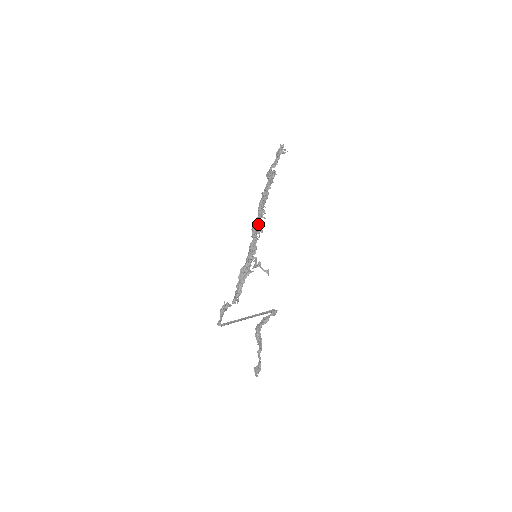
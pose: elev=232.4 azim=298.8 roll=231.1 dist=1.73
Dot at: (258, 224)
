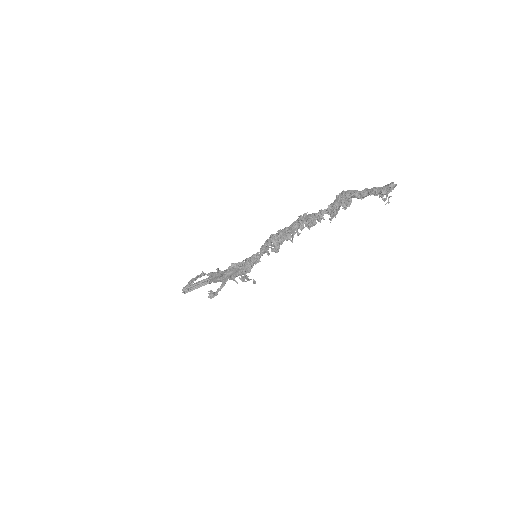
Dot at: (273, 251)
